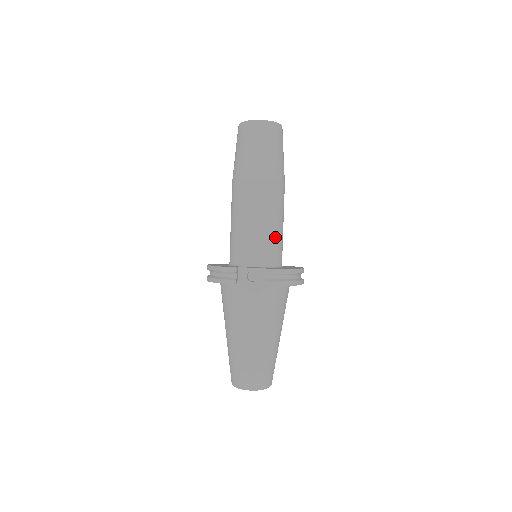
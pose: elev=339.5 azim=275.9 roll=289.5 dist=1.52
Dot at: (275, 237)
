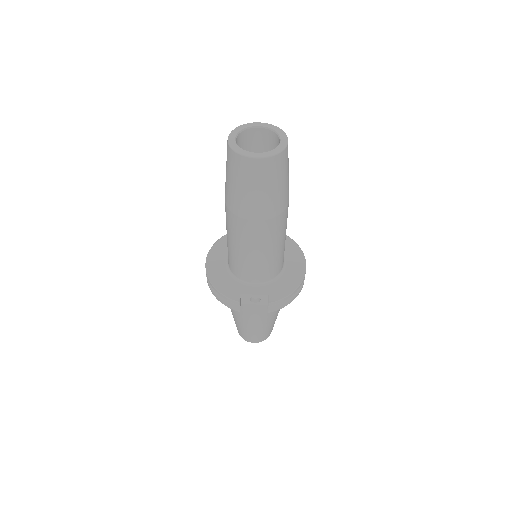
Dot at: (277, 257)
